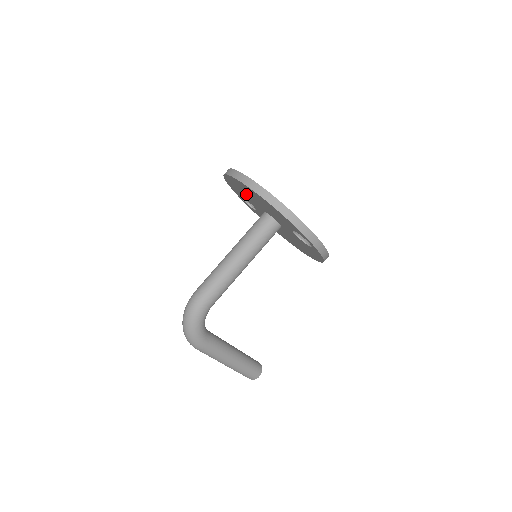
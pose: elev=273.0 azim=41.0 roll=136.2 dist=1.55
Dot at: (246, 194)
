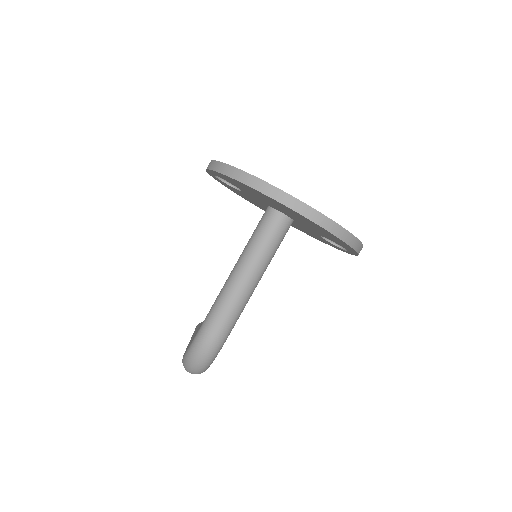
Dot at: (265, 200)
